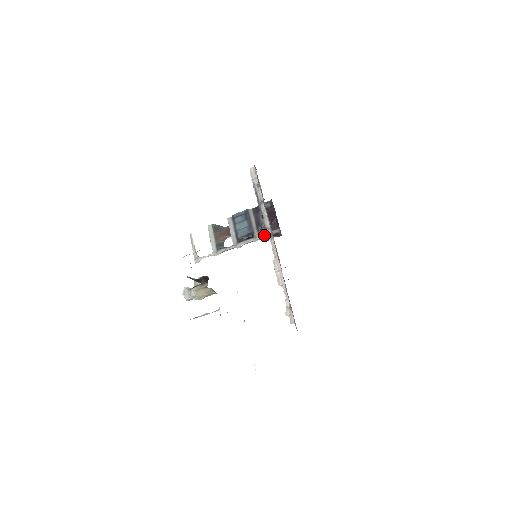
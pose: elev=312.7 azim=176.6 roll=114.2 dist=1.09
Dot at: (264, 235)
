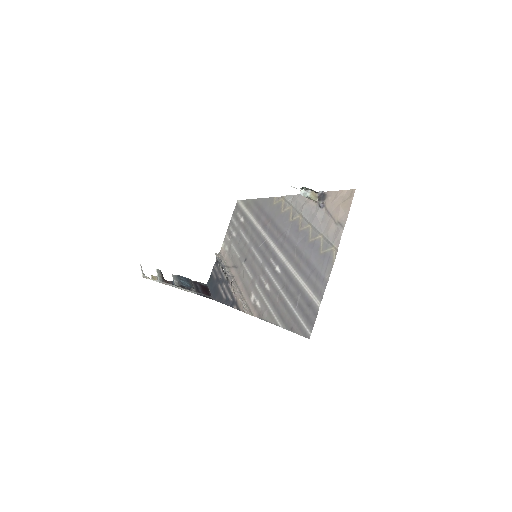
Dot at: (200, 294)
